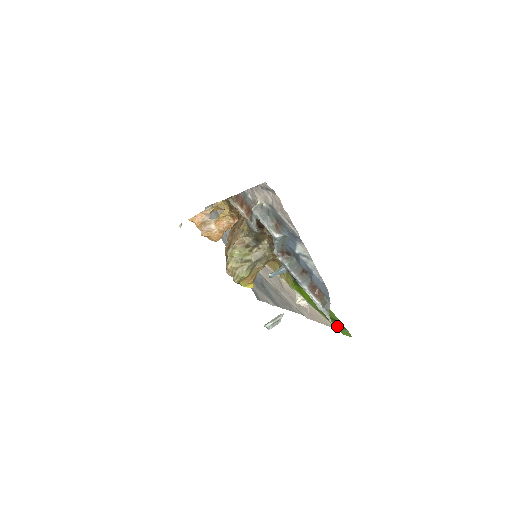
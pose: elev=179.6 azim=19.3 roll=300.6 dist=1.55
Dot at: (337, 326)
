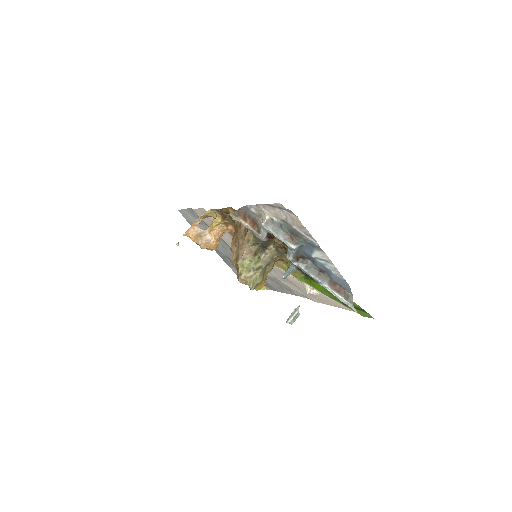
Dot at: (356, 310)
